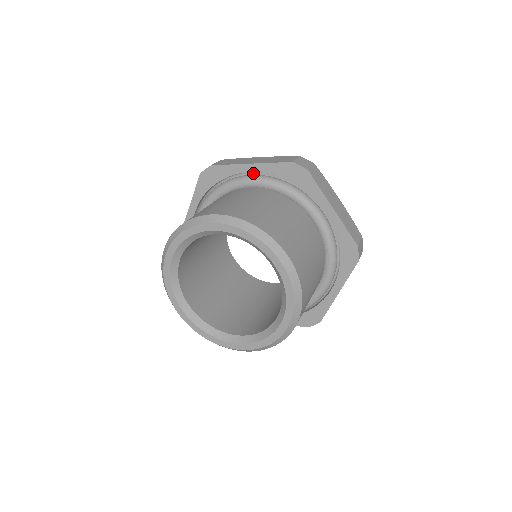
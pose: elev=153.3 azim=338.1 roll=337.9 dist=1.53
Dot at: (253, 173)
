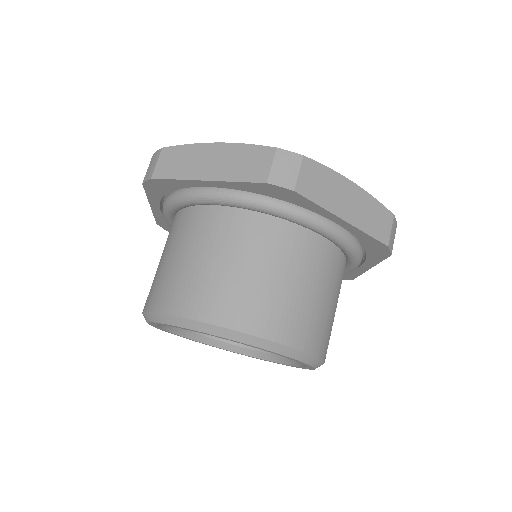
Dot at: occluded
